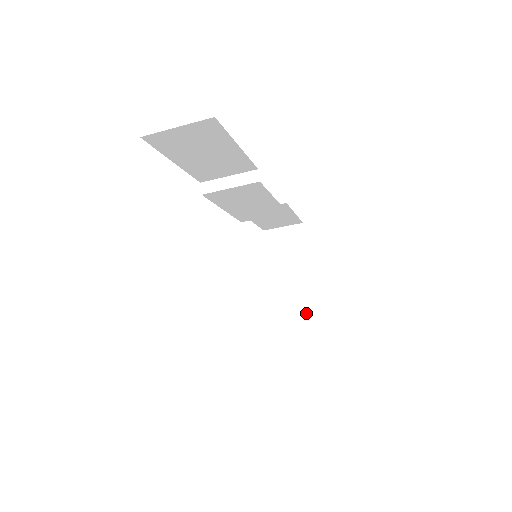
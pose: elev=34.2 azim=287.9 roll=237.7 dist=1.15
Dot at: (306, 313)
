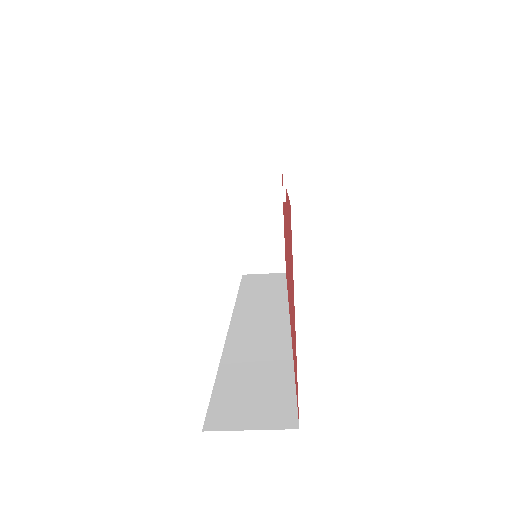
Dot at: (275, 268)
